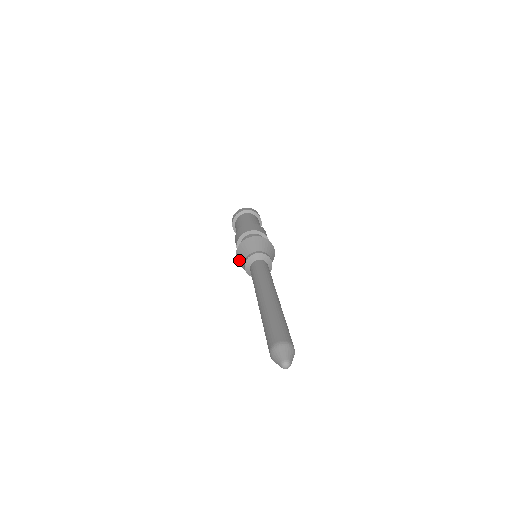
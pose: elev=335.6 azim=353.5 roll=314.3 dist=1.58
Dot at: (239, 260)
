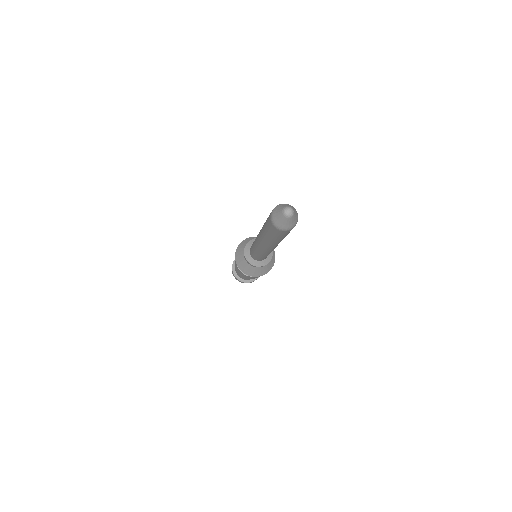
Dot at: (247, 271)
